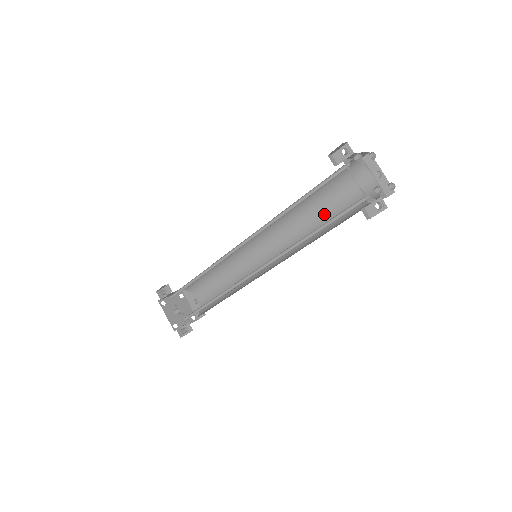
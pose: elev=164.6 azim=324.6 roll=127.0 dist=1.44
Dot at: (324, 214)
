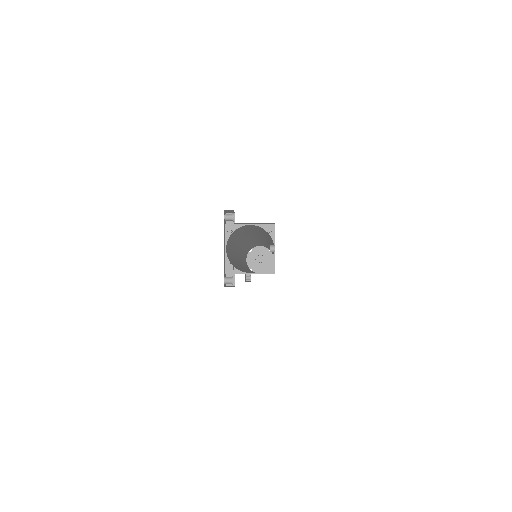
Dot at: occluded
